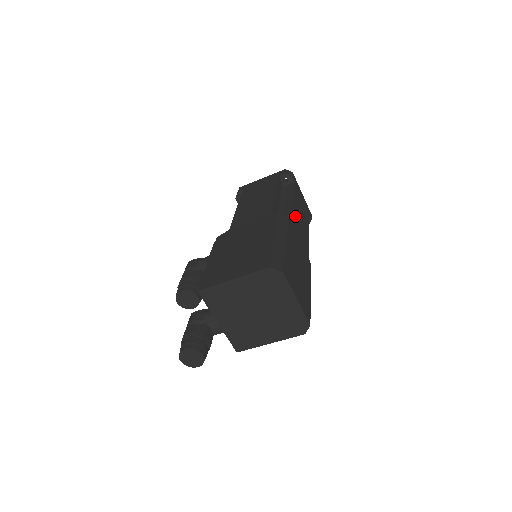
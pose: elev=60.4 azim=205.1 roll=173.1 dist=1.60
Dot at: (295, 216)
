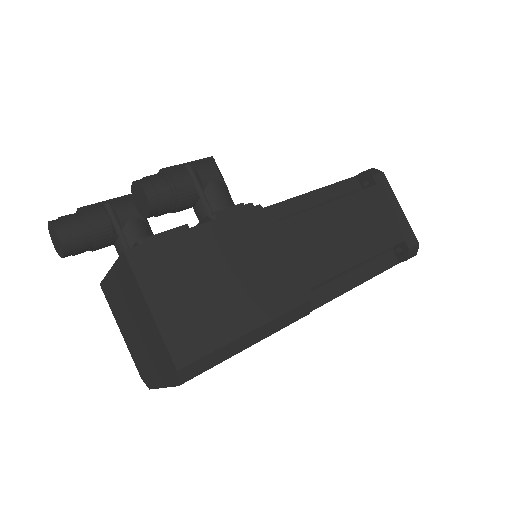
Dot at: occluded
